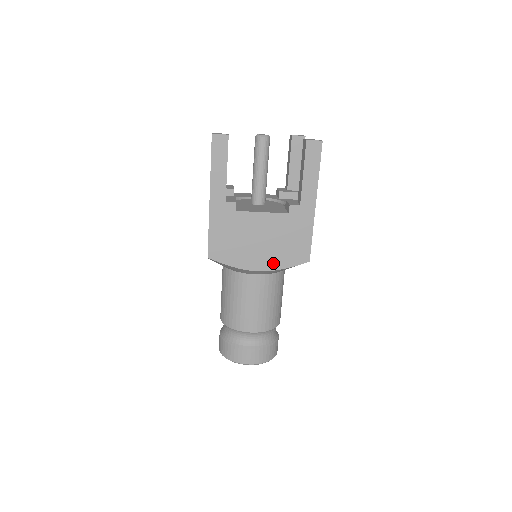
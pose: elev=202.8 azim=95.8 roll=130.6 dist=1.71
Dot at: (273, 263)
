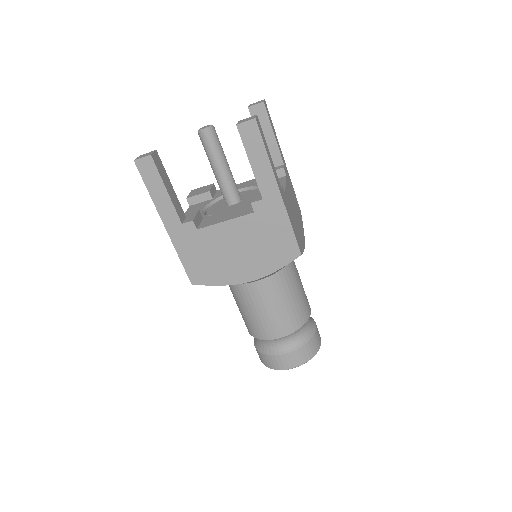
Dot at: (261, 269)
